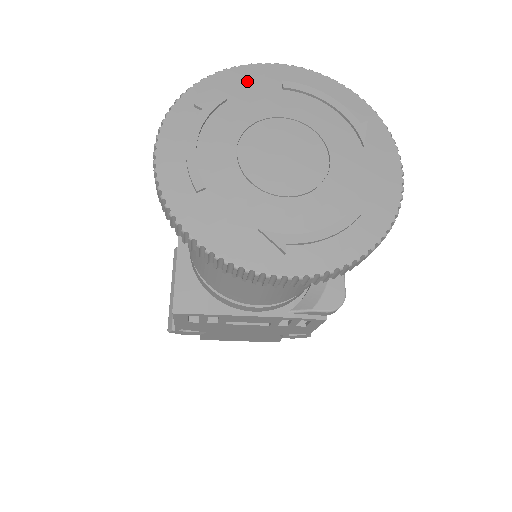
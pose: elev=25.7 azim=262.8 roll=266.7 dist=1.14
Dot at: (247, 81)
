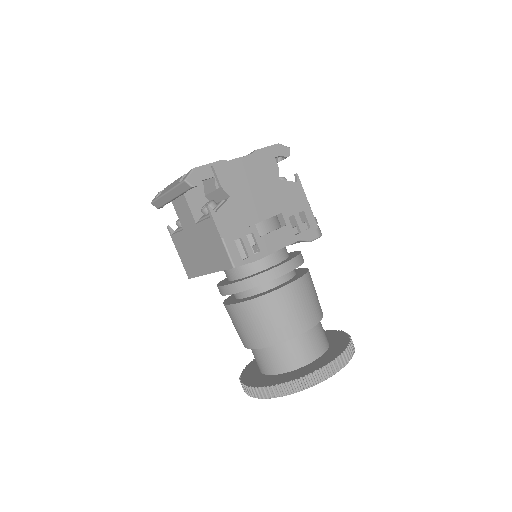
Dot at: occluded
